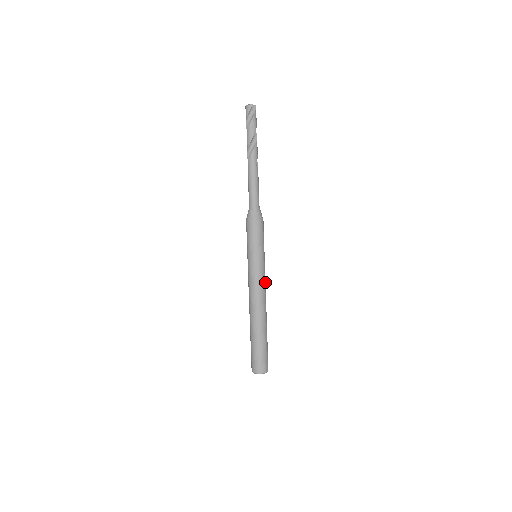
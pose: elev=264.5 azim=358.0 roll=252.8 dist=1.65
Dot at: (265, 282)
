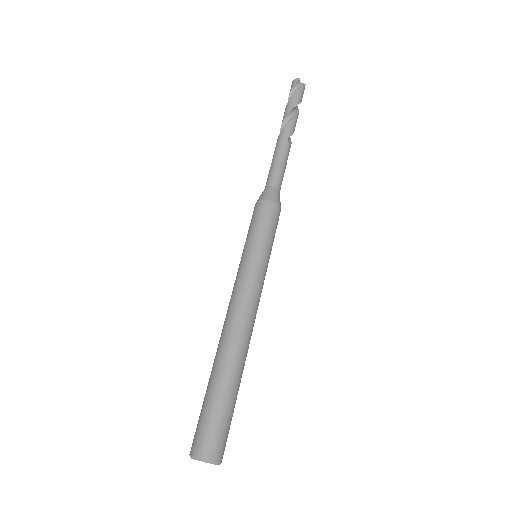
Dot at: (259, 297)
